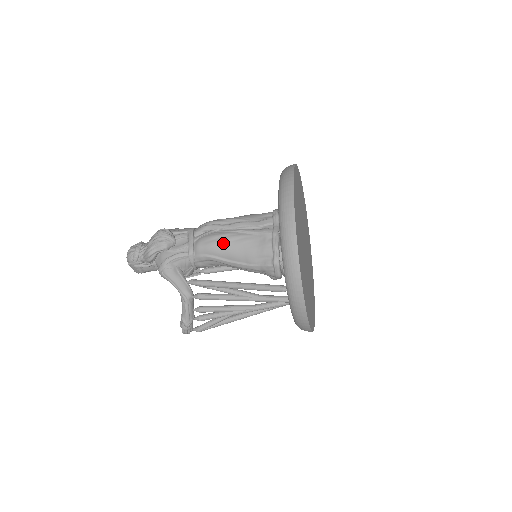
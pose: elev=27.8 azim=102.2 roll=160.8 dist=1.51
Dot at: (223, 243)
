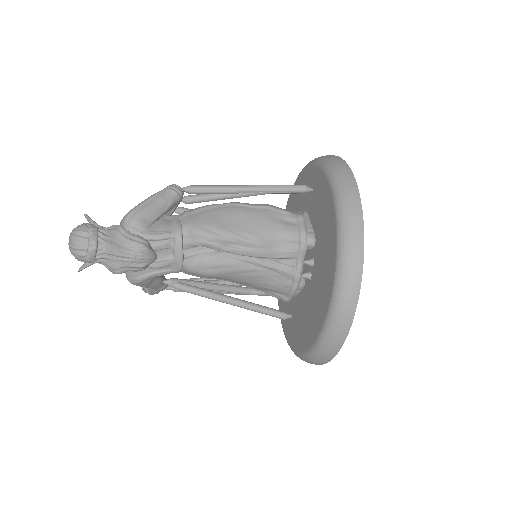
Dot at: (227, 274)
